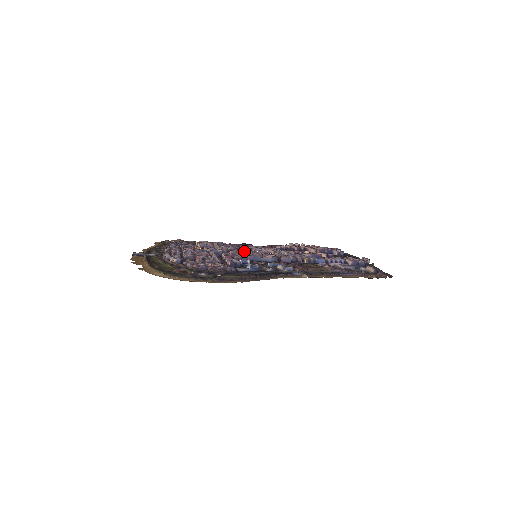
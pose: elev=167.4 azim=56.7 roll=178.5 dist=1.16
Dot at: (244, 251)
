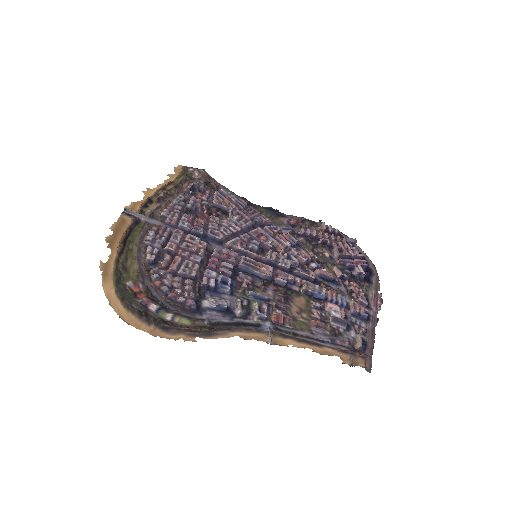
Dot at: (249, 240)
